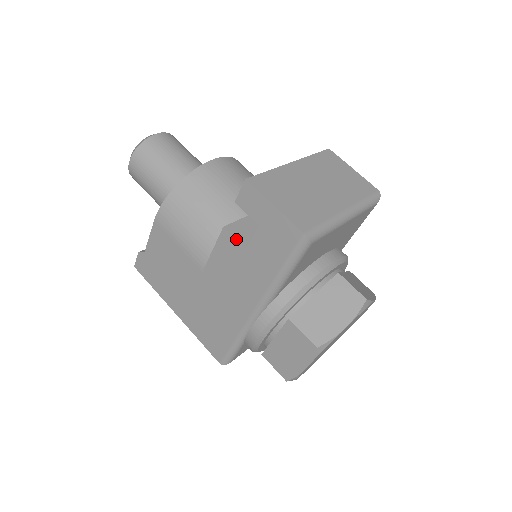
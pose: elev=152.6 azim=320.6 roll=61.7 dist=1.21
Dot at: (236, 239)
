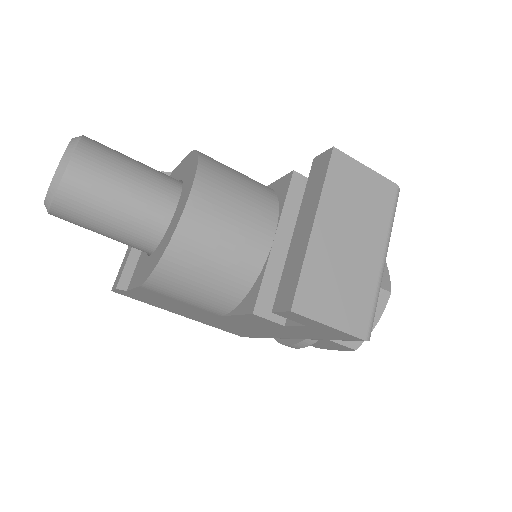
Dot at: (271, 320)
